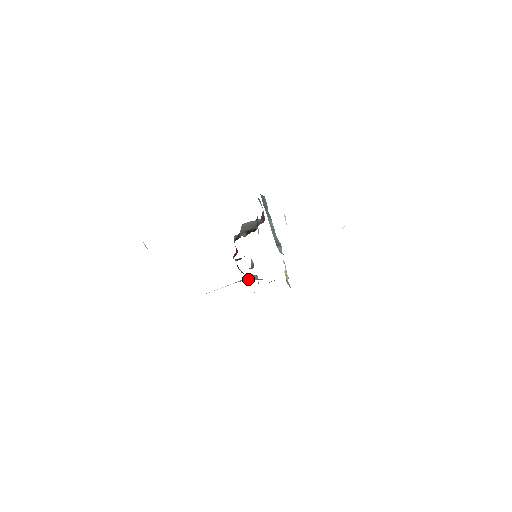
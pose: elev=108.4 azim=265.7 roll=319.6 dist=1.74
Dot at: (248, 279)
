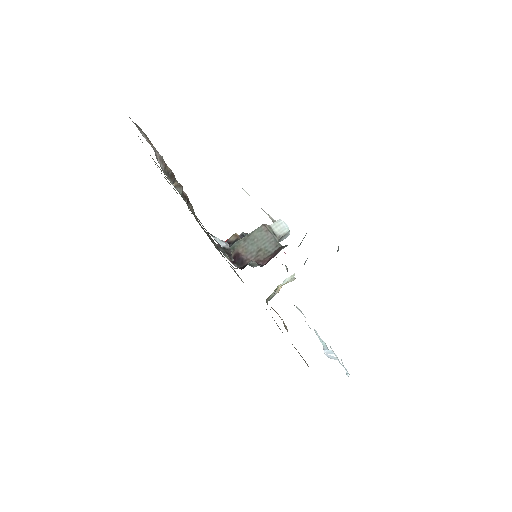
Dot at: occluded
